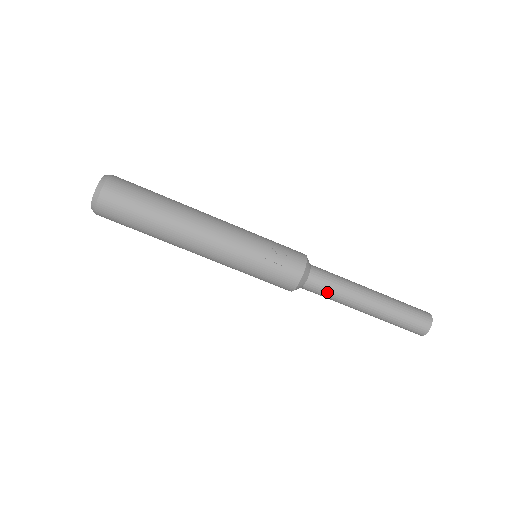
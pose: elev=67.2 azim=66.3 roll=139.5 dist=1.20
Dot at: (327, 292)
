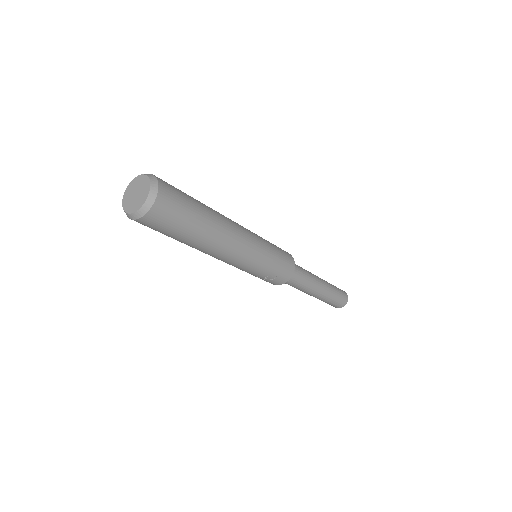
Dot at: occluded
